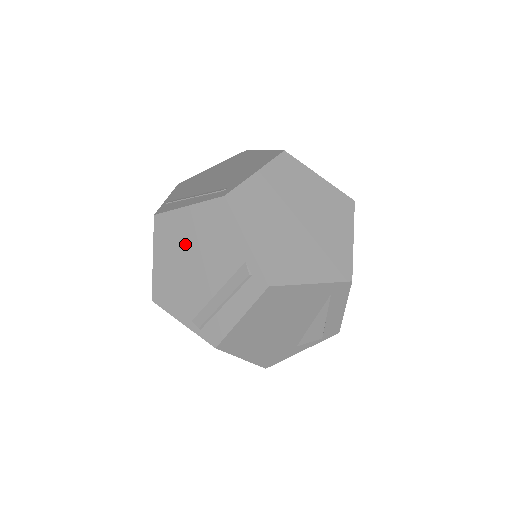
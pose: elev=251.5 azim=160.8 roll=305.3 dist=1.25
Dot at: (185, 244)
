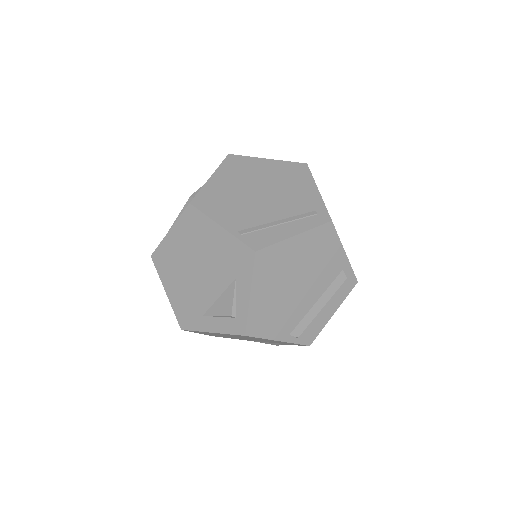
Dot at: (290, 271)
